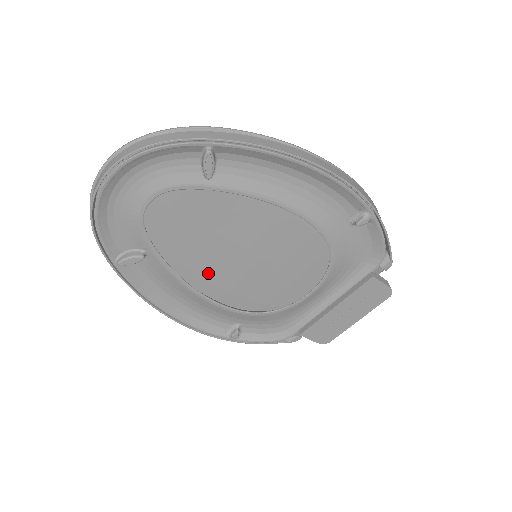
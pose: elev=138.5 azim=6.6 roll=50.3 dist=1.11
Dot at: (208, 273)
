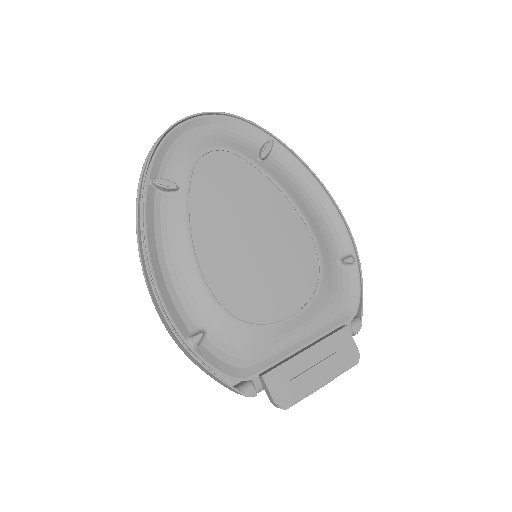
Dot at: (207, 252)
